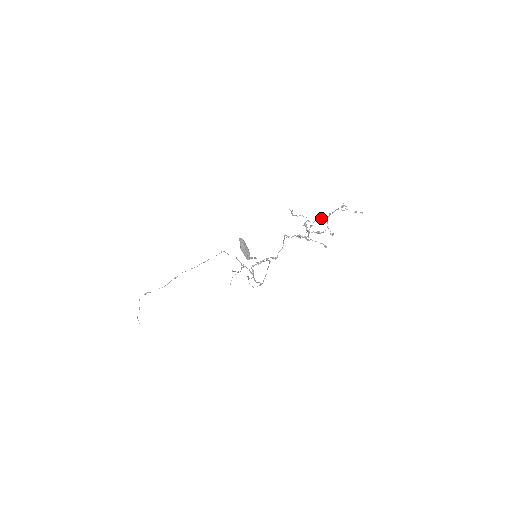
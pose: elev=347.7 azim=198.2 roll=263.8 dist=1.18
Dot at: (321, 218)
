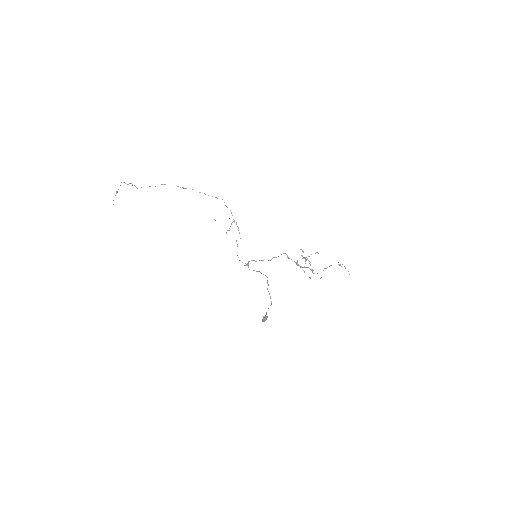
Dot at: occluded
